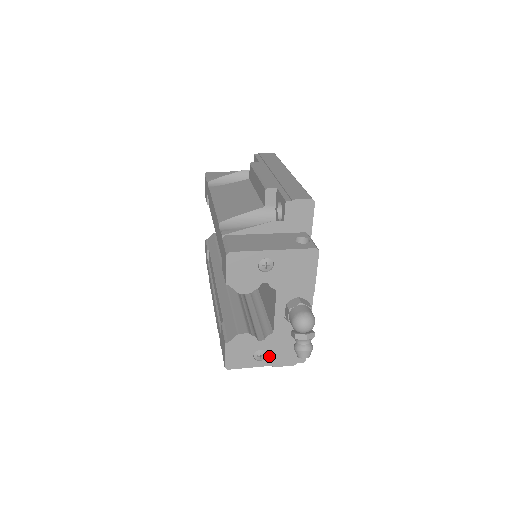
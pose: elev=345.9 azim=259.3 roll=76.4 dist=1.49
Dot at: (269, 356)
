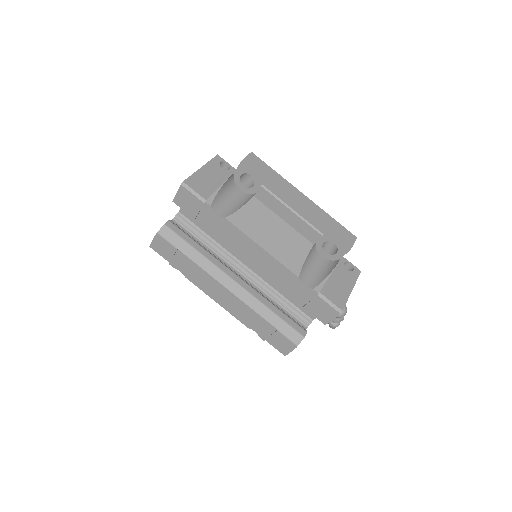
Dot at: occluded
